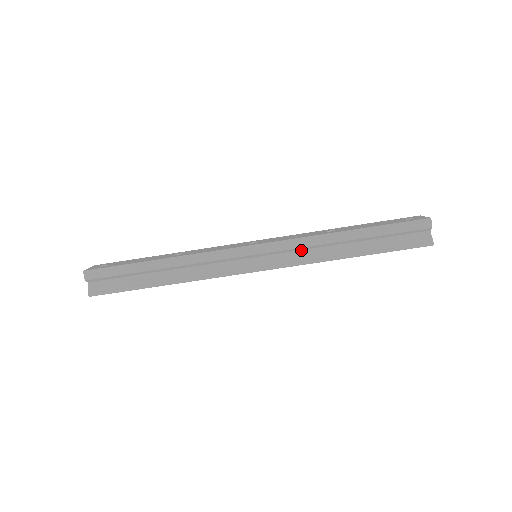
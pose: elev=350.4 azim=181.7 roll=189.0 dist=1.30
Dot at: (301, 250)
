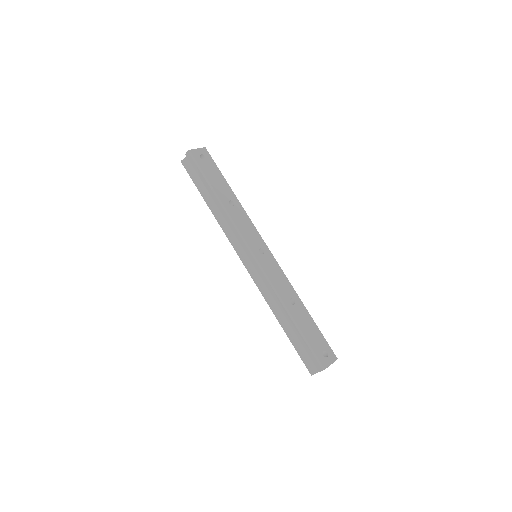
Dot at: occluded
